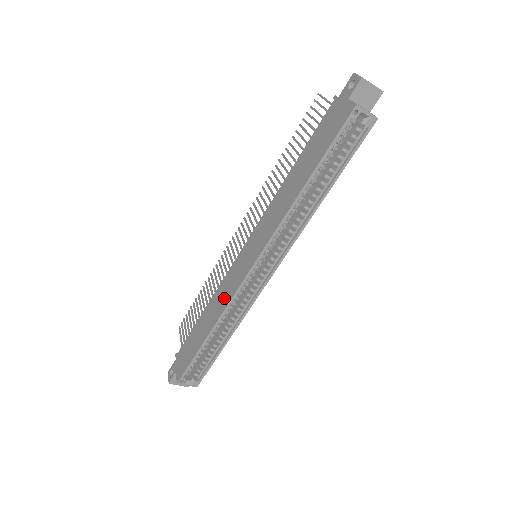
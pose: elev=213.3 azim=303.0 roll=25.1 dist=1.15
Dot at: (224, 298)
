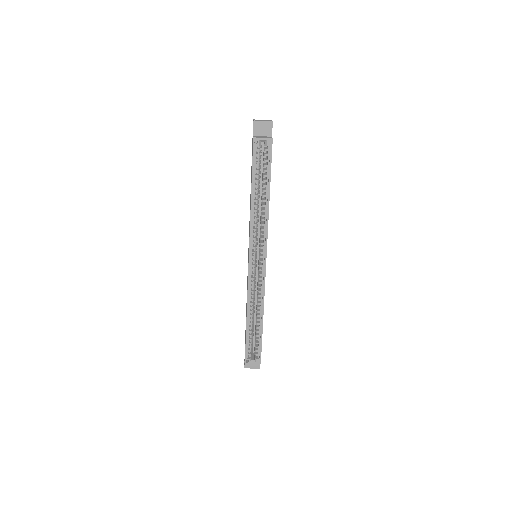
Dot at: occluded
